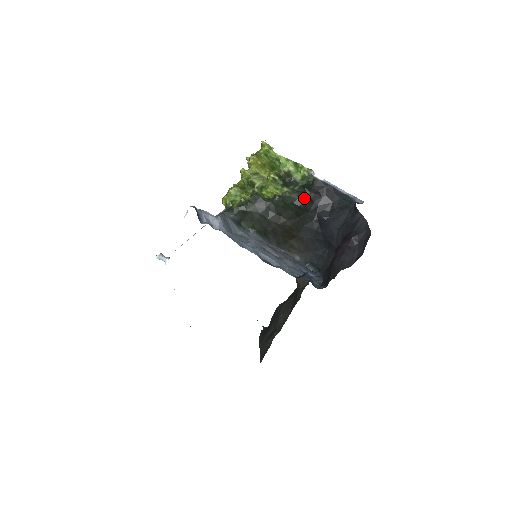
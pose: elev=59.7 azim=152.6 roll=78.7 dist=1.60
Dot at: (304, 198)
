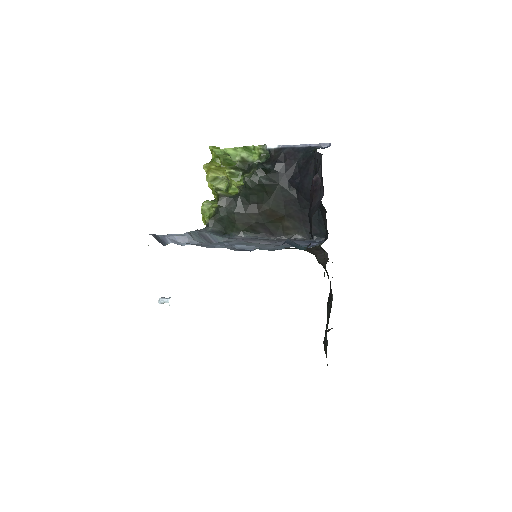
Dot at: (265, 173)
